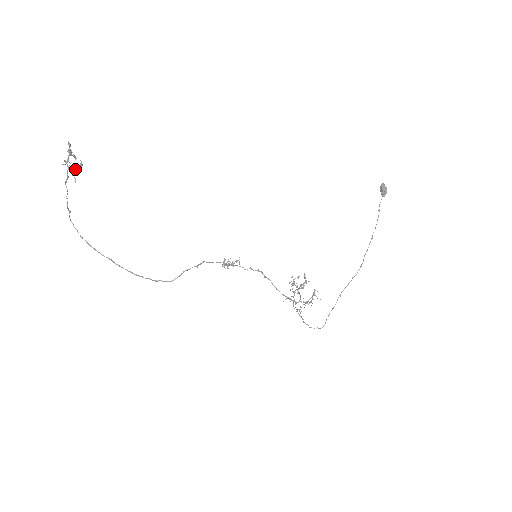
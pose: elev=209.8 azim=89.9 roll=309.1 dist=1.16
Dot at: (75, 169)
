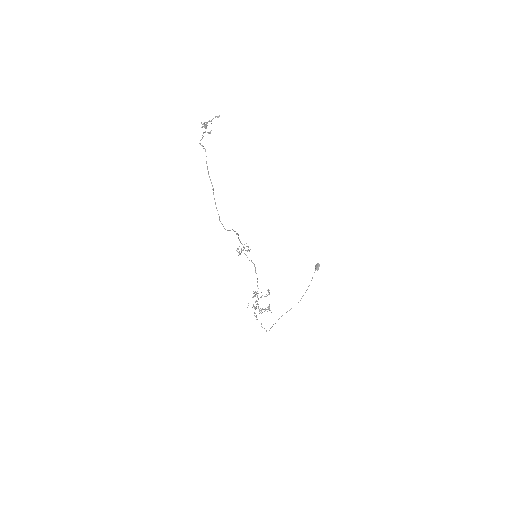
Dot at: (207, 132)
